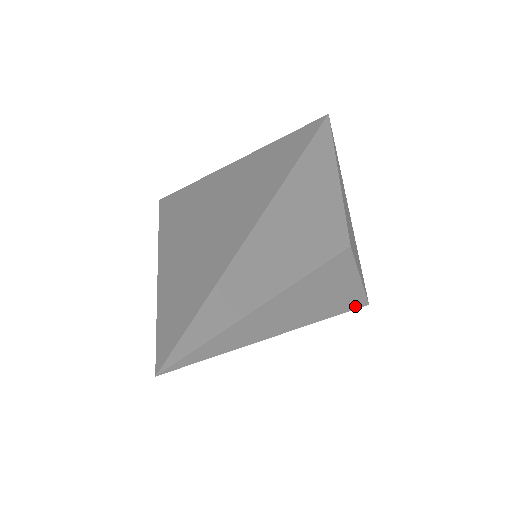
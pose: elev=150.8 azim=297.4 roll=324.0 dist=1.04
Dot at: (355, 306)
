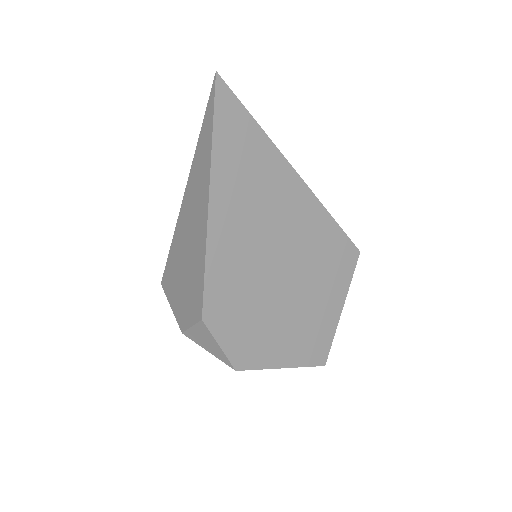
Dot at: (346, 236)
